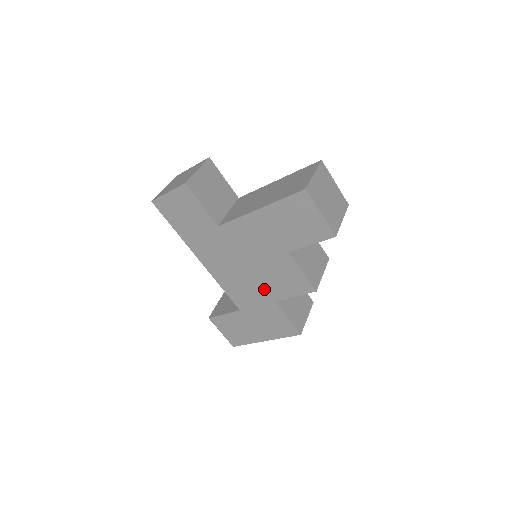
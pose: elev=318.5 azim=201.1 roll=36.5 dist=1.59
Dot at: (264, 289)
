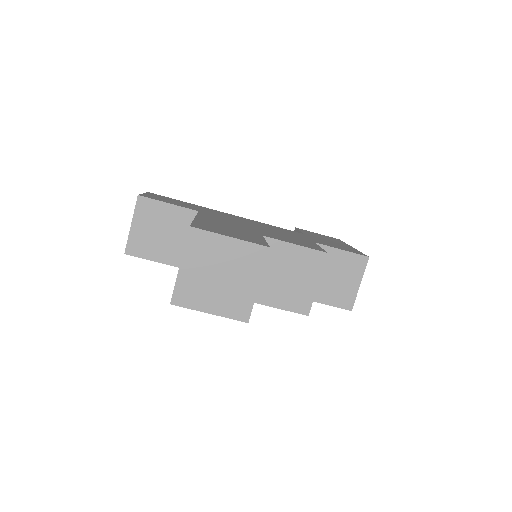
Dot at: occluded
